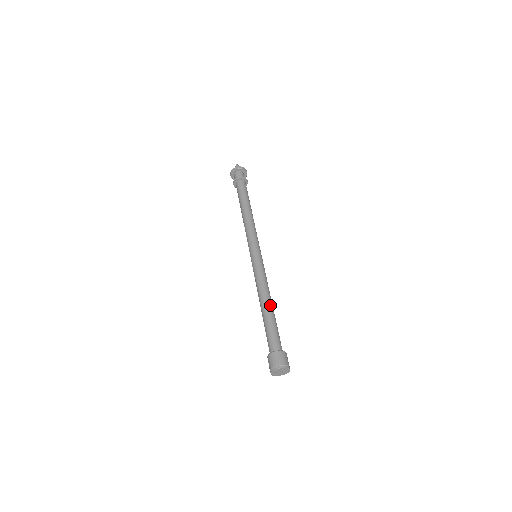
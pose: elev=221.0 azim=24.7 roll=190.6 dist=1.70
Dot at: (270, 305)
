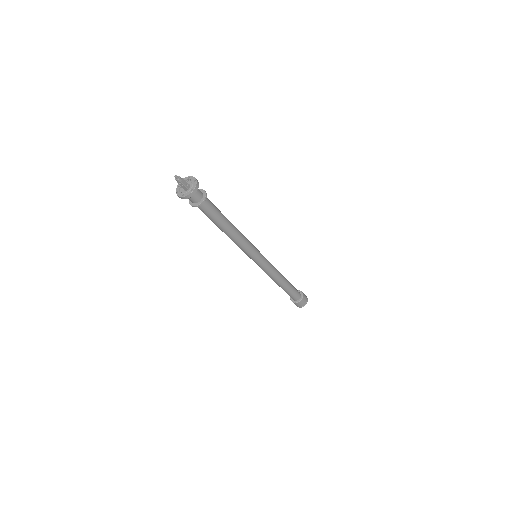
Dot at: (285, 280)
